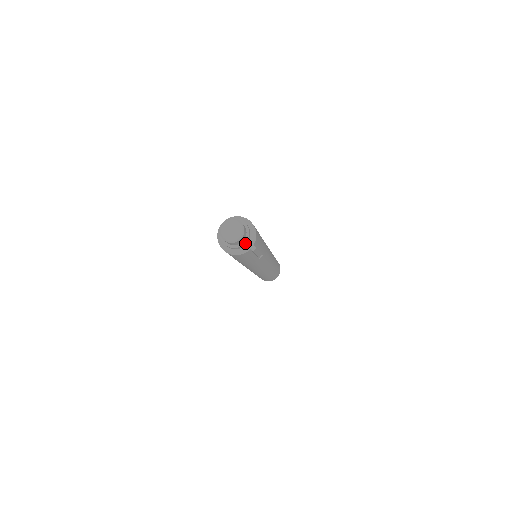
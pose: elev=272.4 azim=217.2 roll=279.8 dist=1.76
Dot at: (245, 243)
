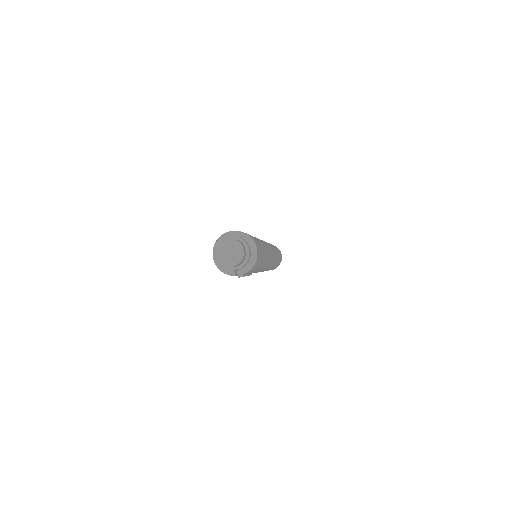
Dot at: (234, 269)
